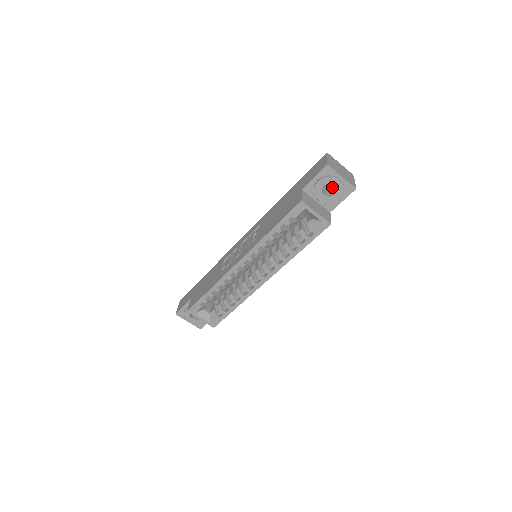
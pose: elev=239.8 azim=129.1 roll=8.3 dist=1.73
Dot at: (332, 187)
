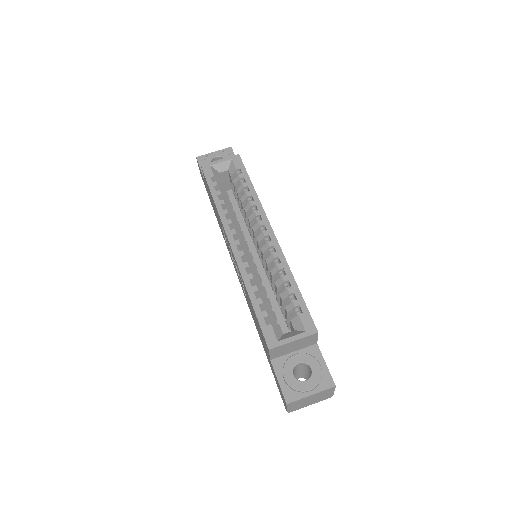
Dot at: occluded
